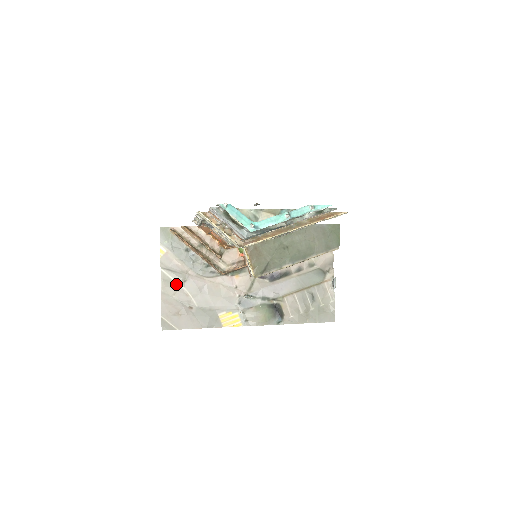
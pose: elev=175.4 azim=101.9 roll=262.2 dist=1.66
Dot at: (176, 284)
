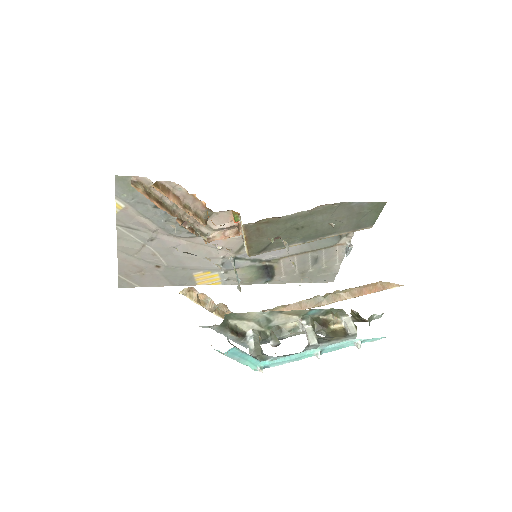
Dot at: (139, 243)
